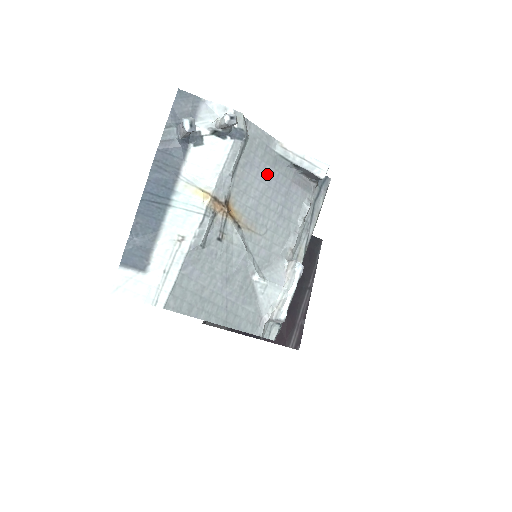
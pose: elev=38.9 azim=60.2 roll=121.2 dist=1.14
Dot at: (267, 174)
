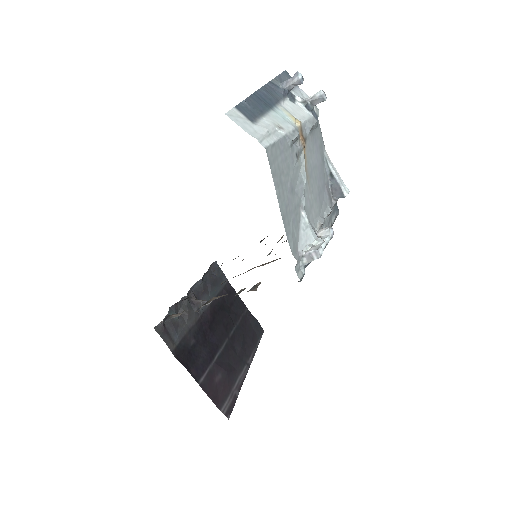
Dot at: (319, 160)
